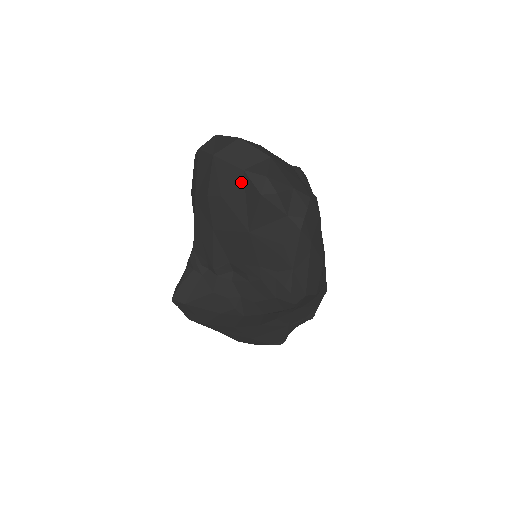
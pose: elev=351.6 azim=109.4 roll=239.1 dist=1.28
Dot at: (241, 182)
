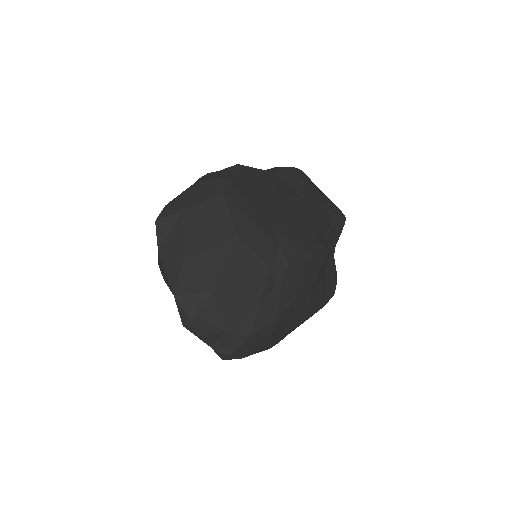
Dot at: occluded
